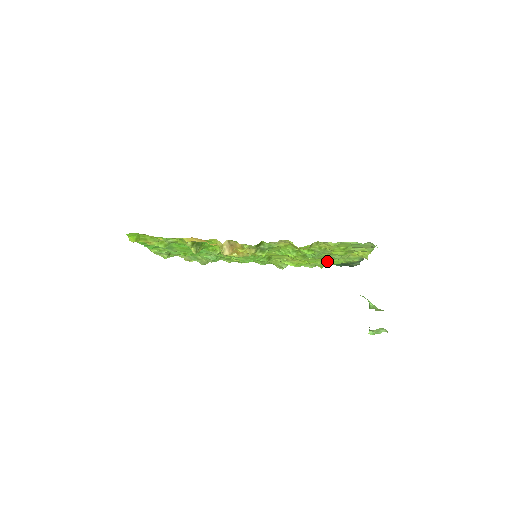
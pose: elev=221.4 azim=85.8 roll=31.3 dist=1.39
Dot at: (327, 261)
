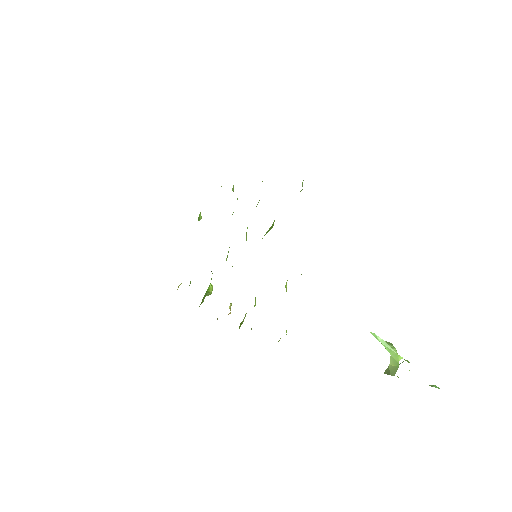
Dot at: occluded
